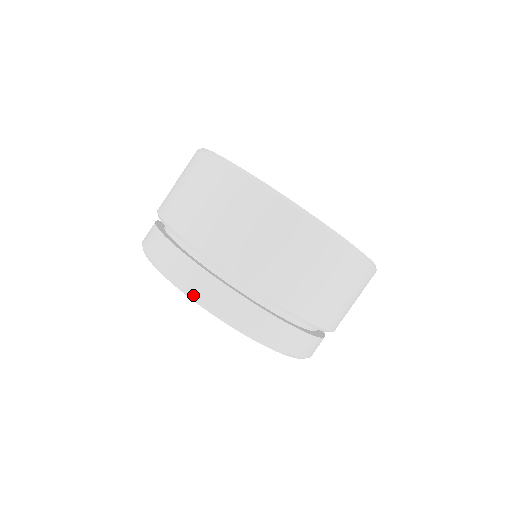
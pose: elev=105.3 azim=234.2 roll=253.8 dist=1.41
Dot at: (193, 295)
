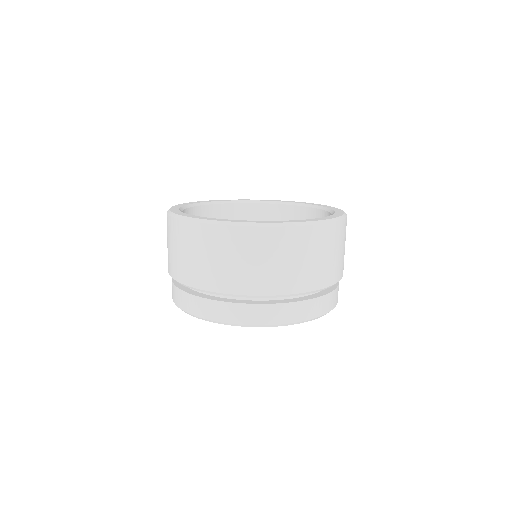
Dot at: (245, 324)
